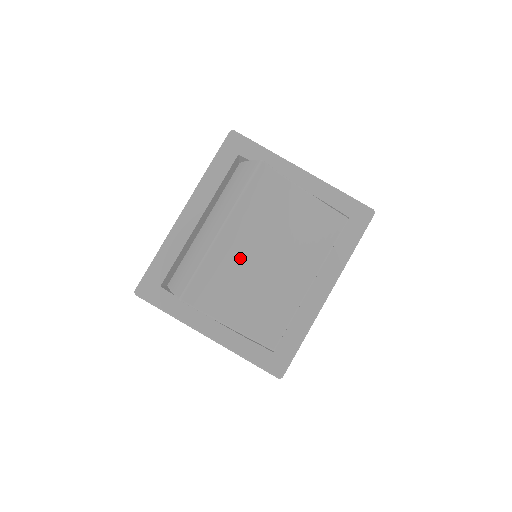
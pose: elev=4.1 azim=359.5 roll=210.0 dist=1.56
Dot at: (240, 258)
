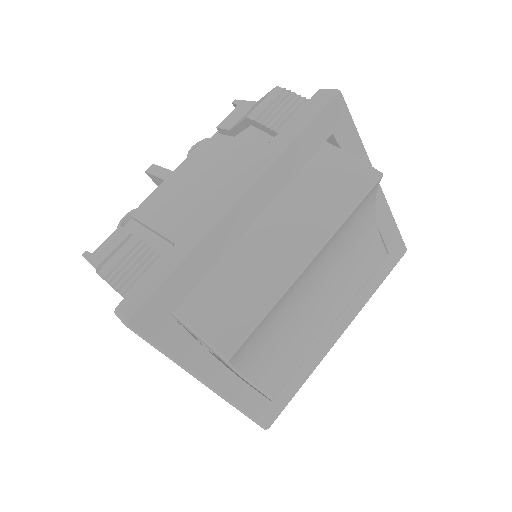
Dot at: (296, 294)
